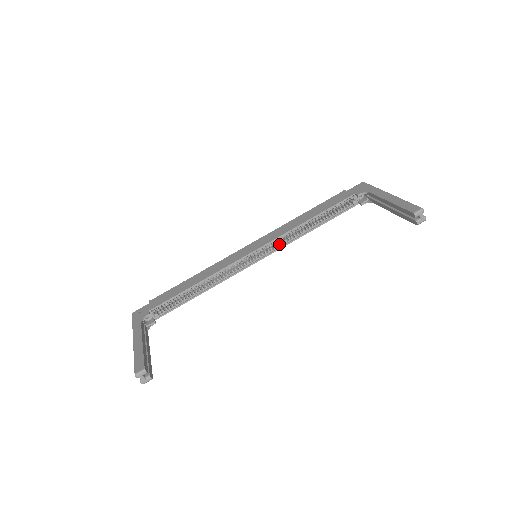
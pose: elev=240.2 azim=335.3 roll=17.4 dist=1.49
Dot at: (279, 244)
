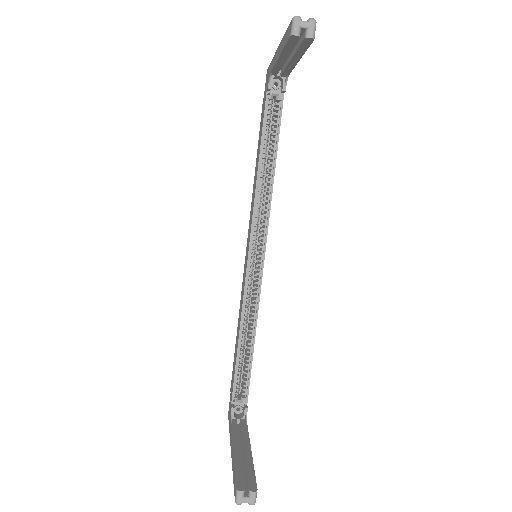
Dot at: (264, 220)
